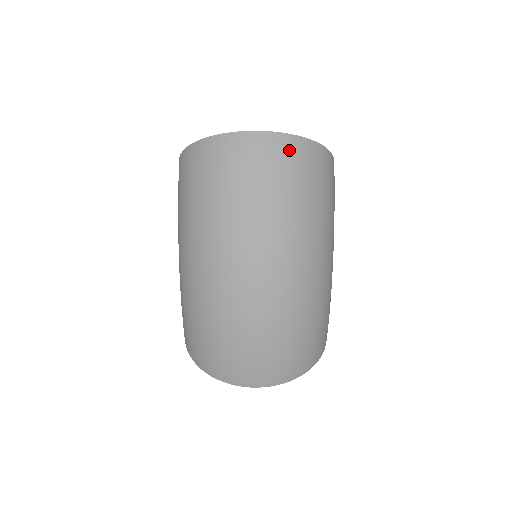
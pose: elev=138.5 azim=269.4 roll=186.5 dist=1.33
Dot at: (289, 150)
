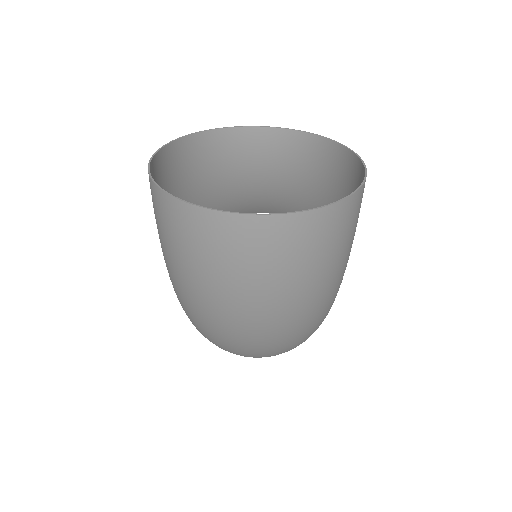
Dot at: (296, 233)
